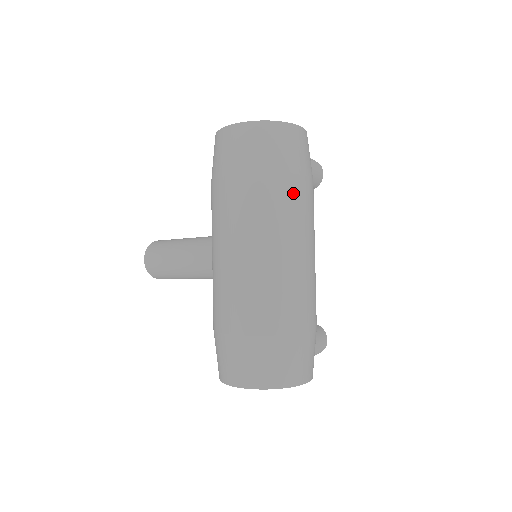
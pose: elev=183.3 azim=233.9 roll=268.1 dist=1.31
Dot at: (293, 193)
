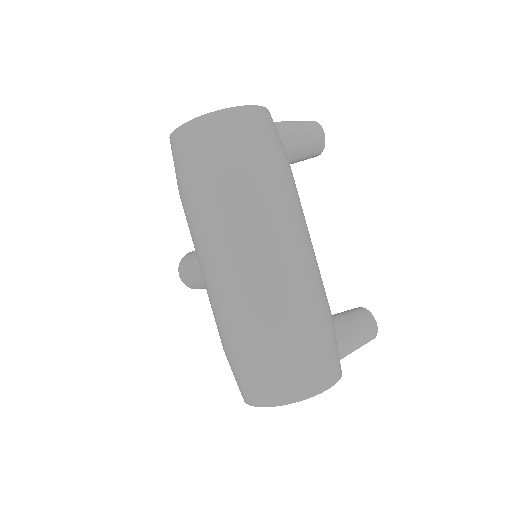
Dot at: (245, 189)
